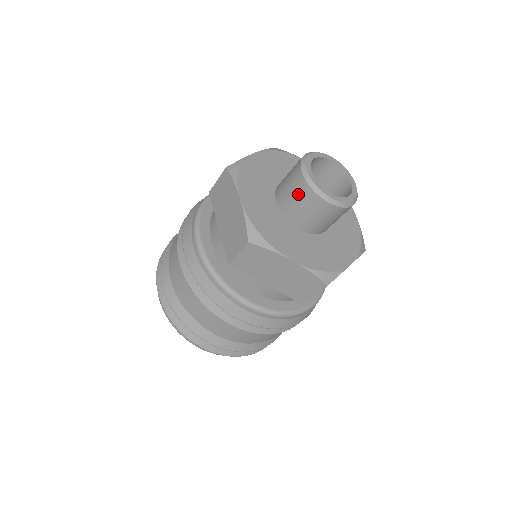
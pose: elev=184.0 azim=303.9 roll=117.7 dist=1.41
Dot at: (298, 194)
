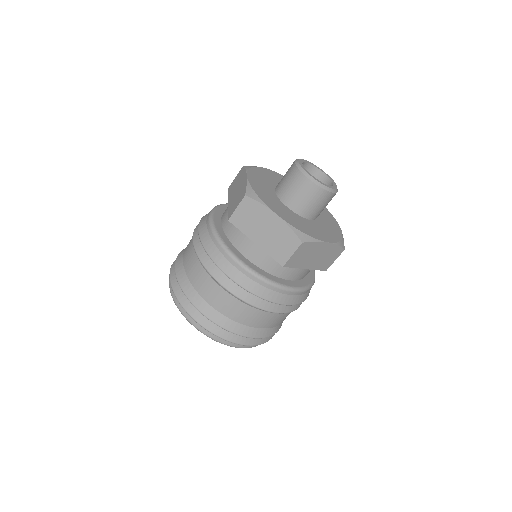
Dot at: (290, 177)
